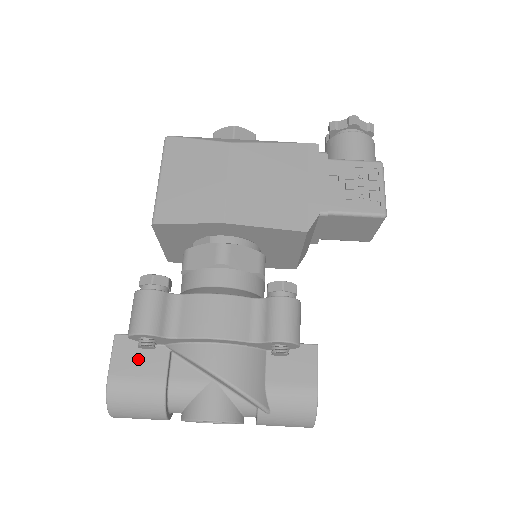
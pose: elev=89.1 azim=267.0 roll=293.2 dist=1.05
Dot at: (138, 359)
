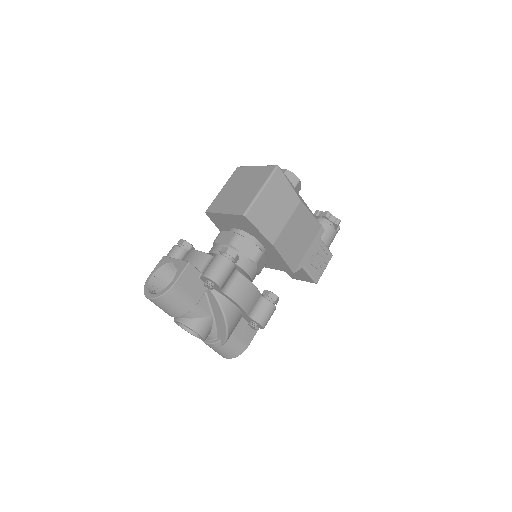
Dot at: (192, 284)
